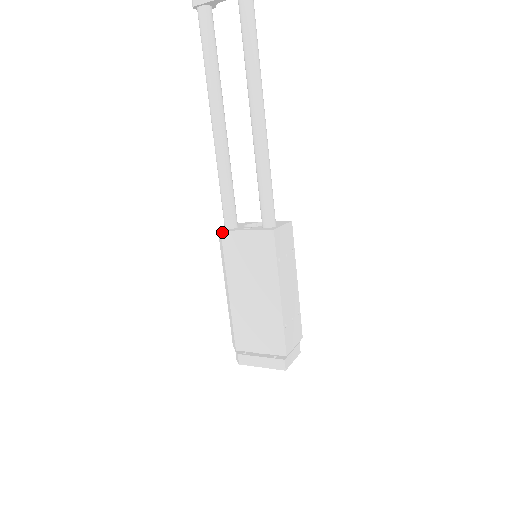
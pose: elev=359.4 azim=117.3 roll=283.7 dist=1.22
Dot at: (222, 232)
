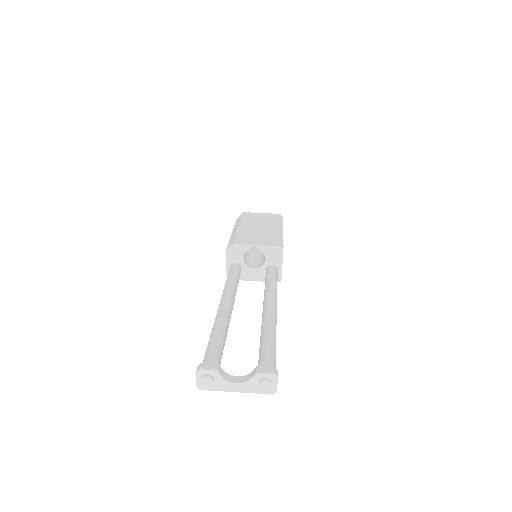
Dot at: occluded
